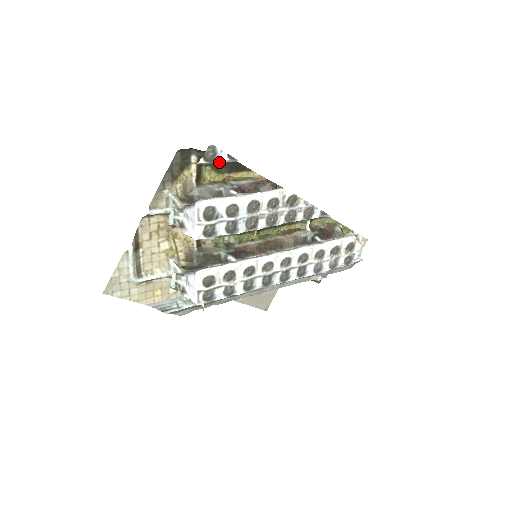
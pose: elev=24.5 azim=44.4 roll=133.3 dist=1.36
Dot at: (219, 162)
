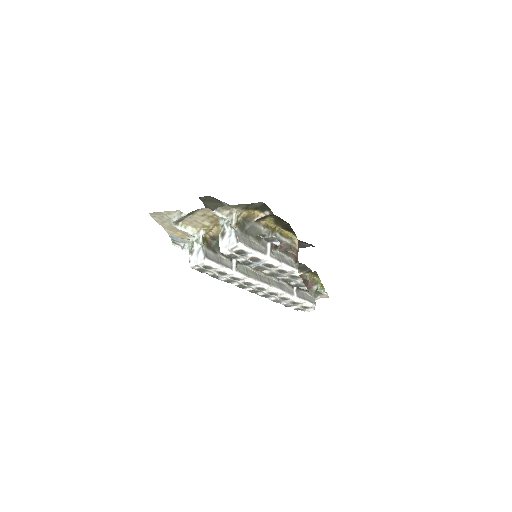
Dot at: (272, 242)
